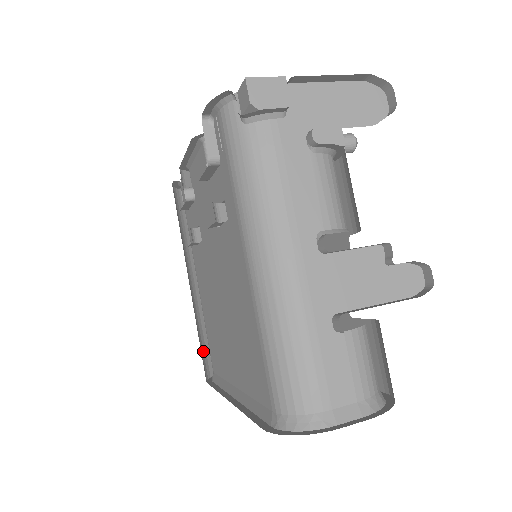
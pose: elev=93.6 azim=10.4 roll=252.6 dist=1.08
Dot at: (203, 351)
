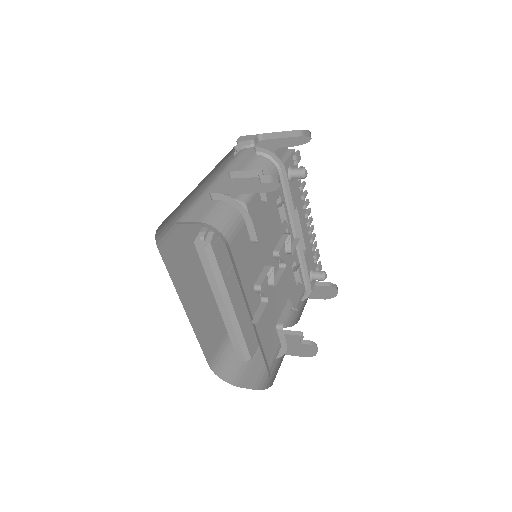
Dot at: (225, 357)
